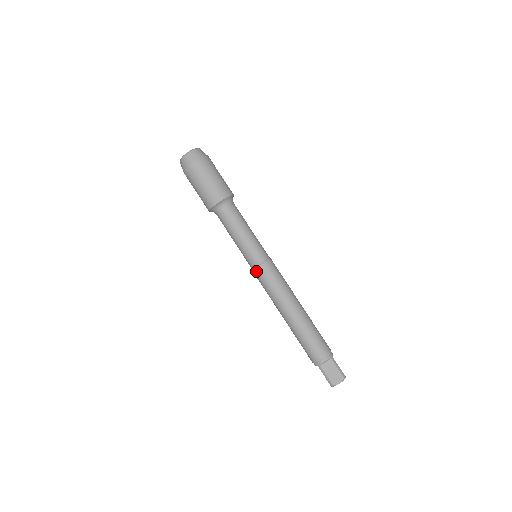
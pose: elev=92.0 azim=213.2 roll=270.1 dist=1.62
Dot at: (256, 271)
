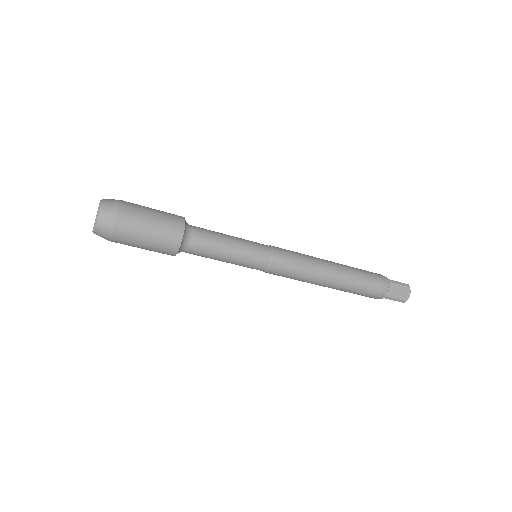
Dot at: occluded
